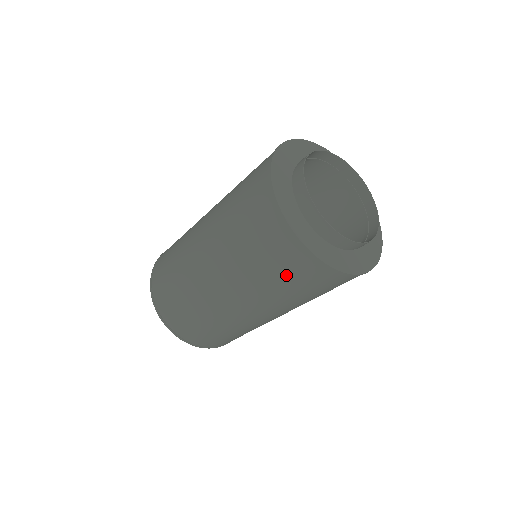
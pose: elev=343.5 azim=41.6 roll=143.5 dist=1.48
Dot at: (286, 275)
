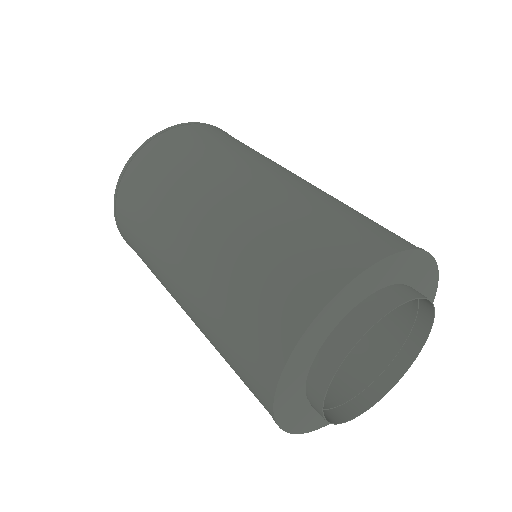
Dot at: occluded
